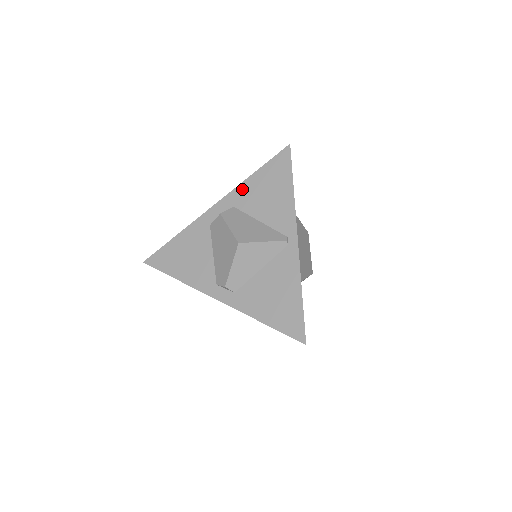
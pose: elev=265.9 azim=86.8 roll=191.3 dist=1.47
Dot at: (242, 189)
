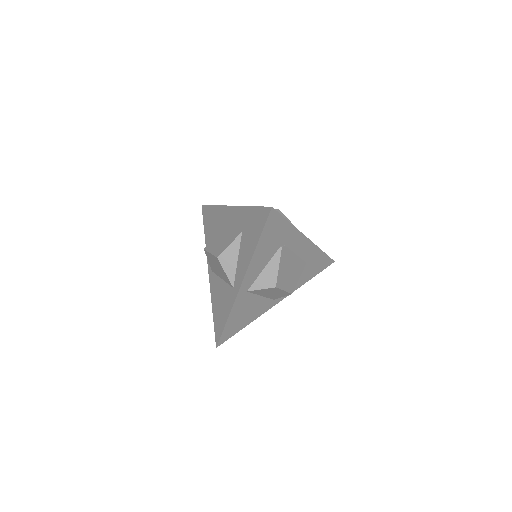
Dot at: occluded
